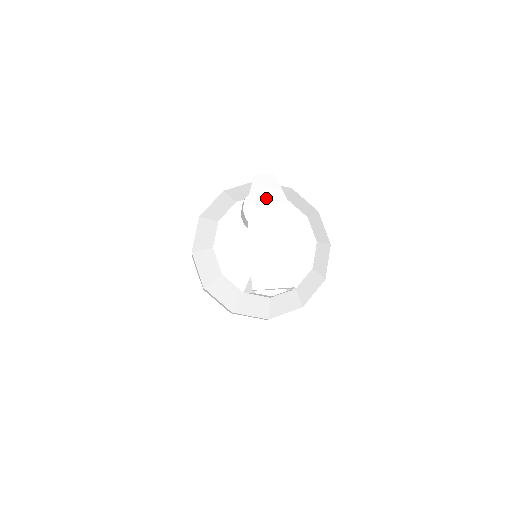
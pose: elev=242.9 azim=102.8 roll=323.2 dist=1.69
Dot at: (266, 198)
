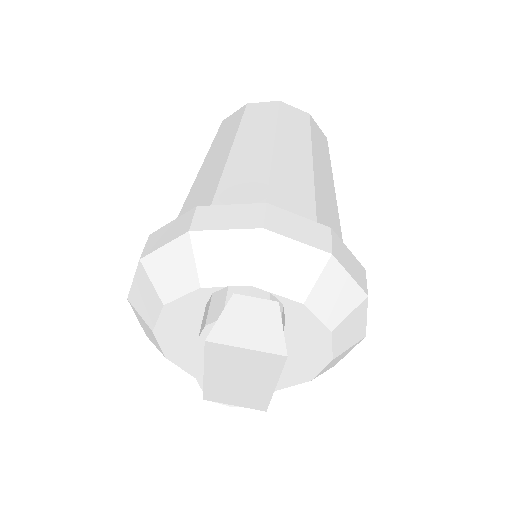
Dot at: (246, 339)
